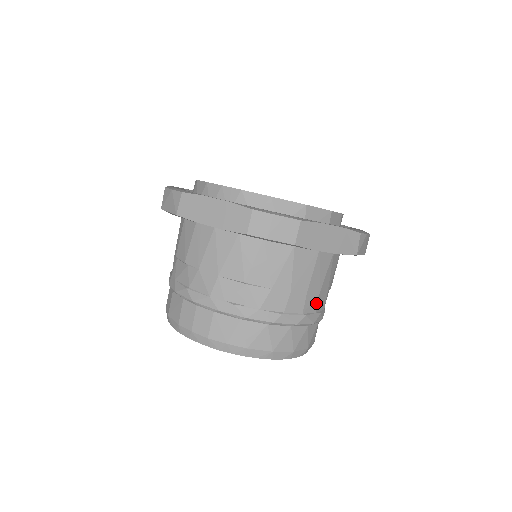
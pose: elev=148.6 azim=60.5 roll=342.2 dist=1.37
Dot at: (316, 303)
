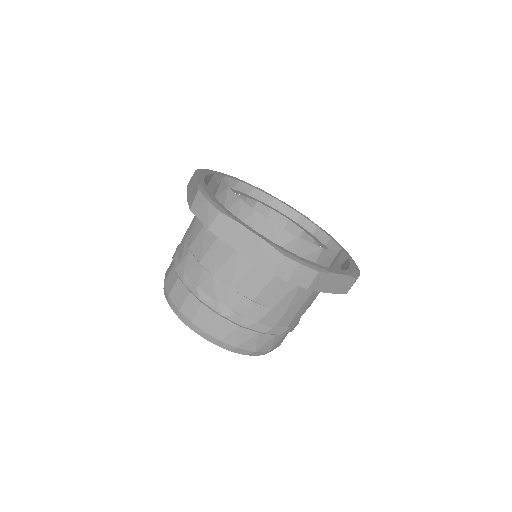
Dot at: (299, 317)
